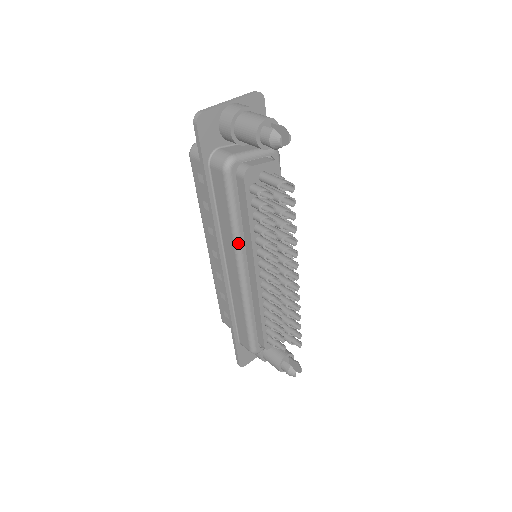
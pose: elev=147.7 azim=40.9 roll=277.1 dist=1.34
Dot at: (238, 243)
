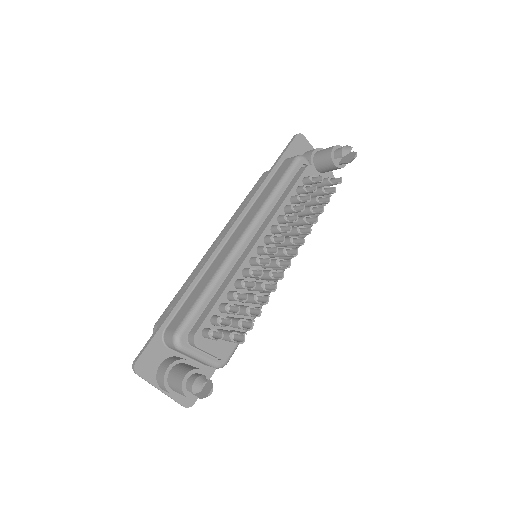
Dot at: (265, 208)
